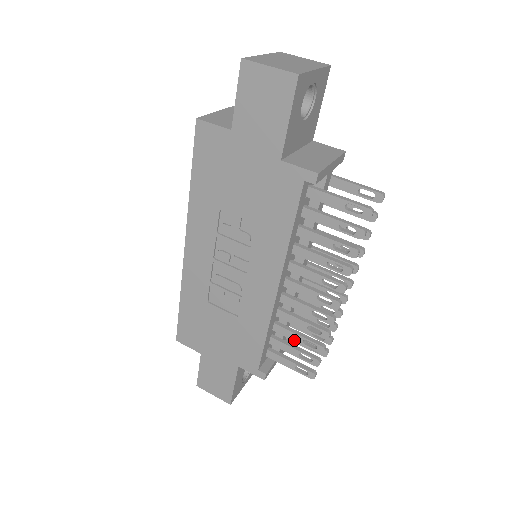
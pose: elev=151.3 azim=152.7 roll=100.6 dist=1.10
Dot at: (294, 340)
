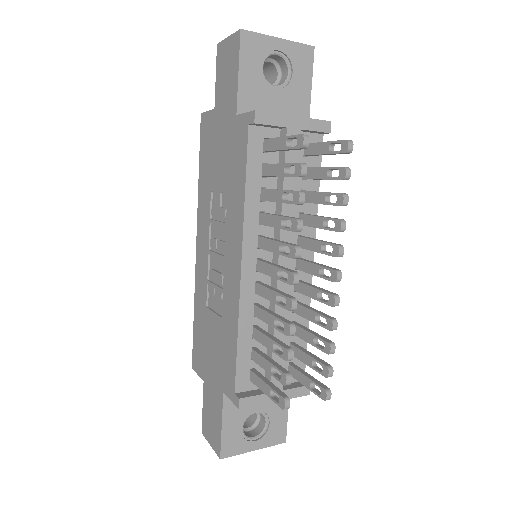
Dot at: (267, 347)
